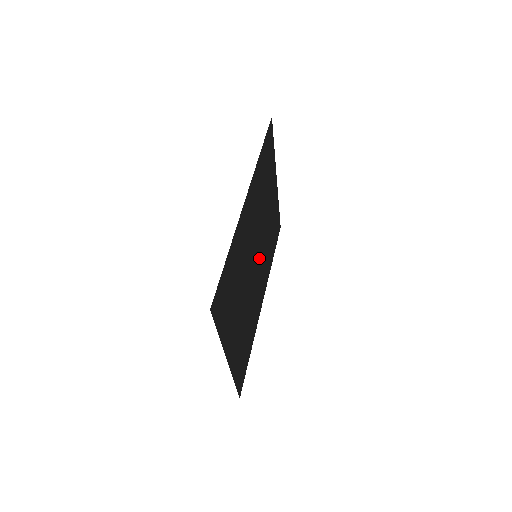
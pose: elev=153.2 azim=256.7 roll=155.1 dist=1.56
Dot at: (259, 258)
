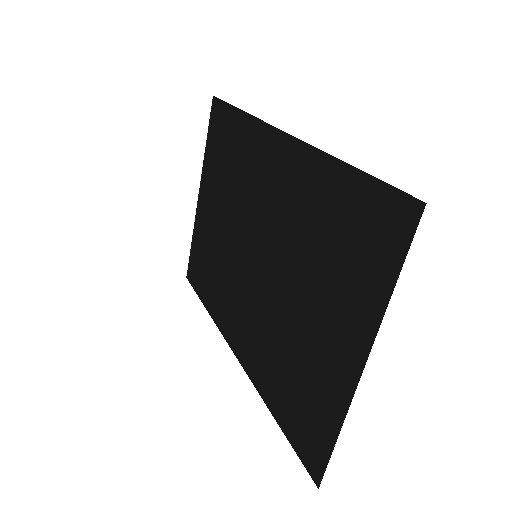
Dot at: (245, 270)
